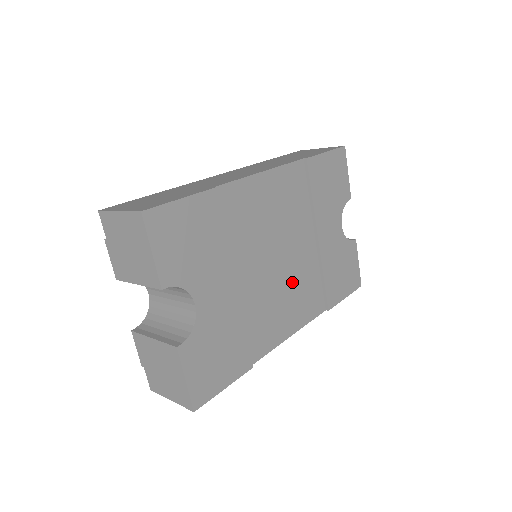
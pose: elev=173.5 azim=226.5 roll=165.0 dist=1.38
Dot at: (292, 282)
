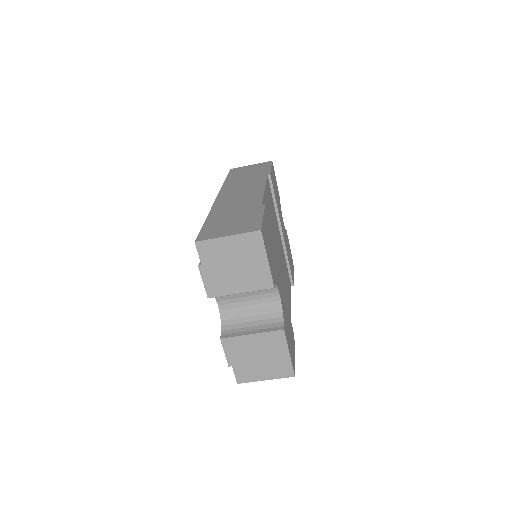
Dot at: occluded
